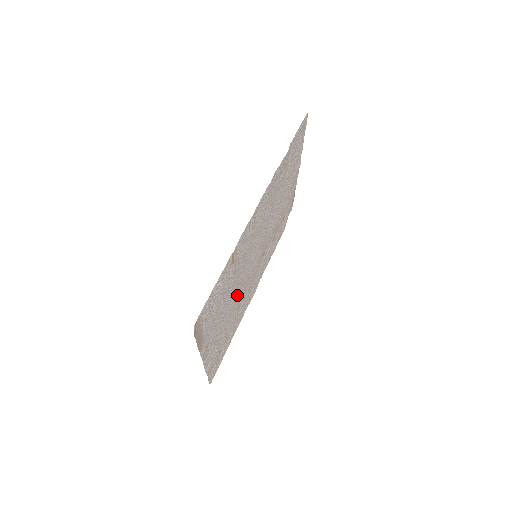
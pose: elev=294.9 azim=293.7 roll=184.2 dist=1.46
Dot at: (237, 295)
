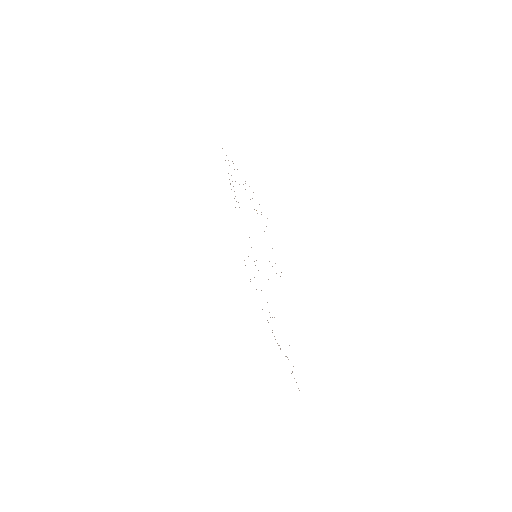
Dot at: occluded
